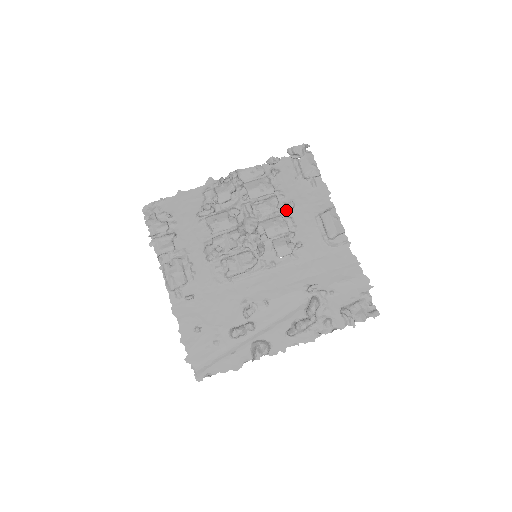
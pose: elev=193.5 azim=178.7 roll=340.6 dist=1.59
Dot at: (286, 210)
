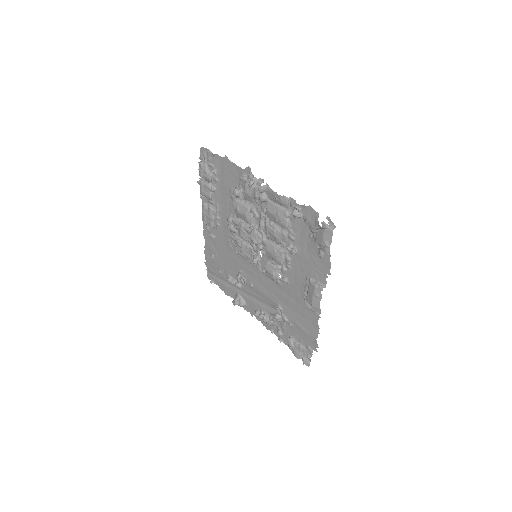
Dot at: occluded
